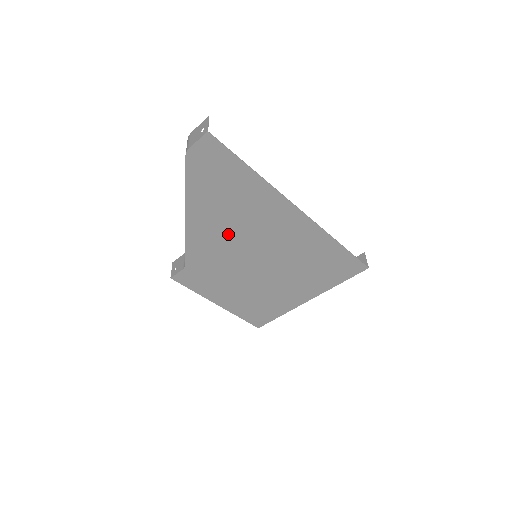
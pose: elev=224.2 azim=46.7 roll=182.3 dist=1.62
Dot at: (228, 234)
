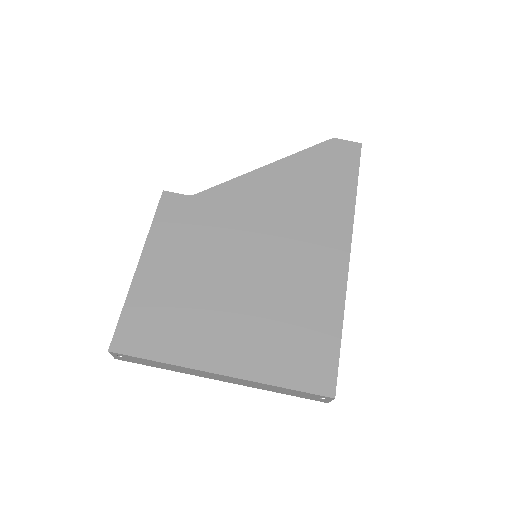
Dot at: (271, 209)
